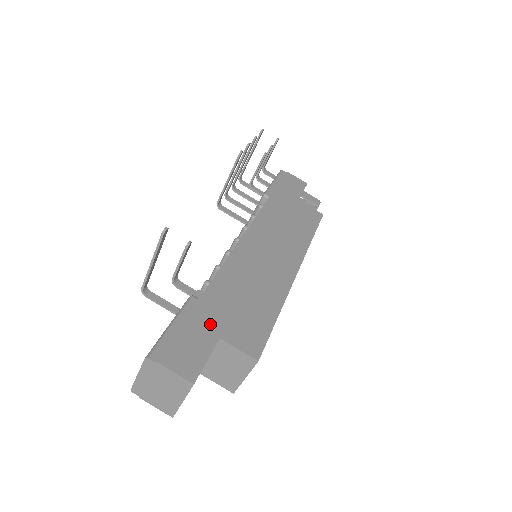
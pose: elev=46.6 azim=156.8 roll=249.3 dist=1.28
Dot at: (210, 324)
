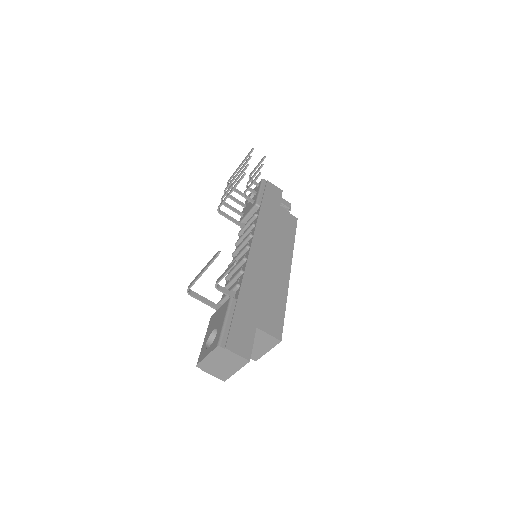
Dot at: (249, 318)
